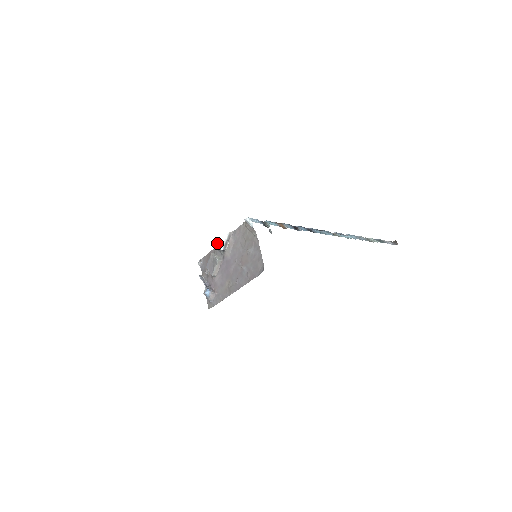
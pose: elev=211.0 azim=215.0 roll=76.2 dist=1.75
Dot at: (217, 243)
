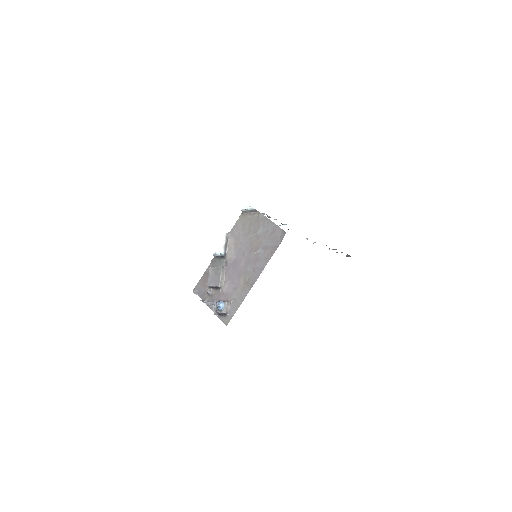
Dot at: (213, 254)
